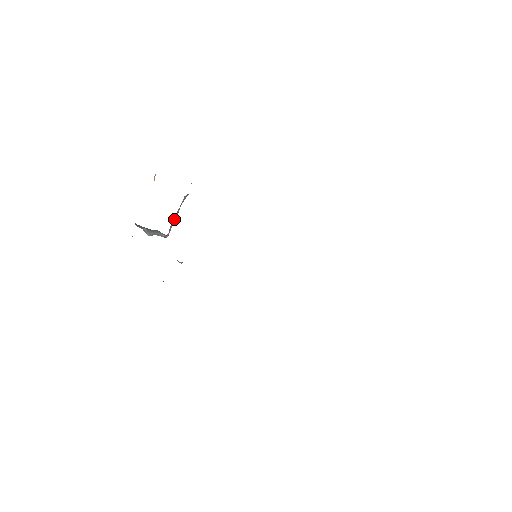
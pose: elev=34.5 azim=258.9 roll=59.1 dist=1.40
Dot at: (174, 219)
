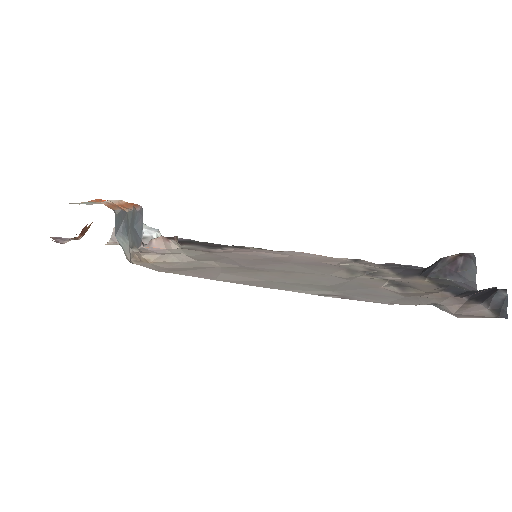
Dot at: (136, 245)
